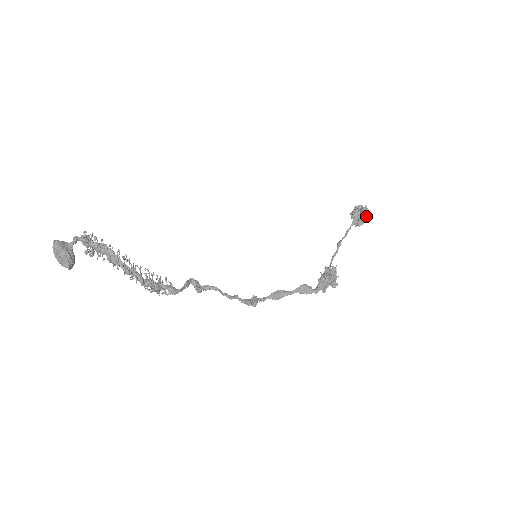
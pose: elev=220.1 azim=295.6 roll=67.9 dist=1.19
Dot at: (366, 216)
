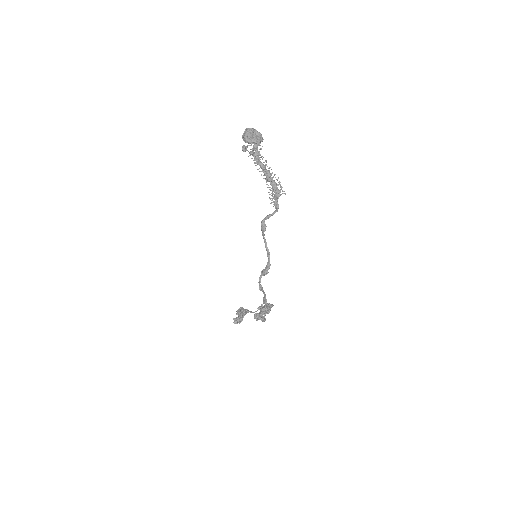
Dot at: occluded
